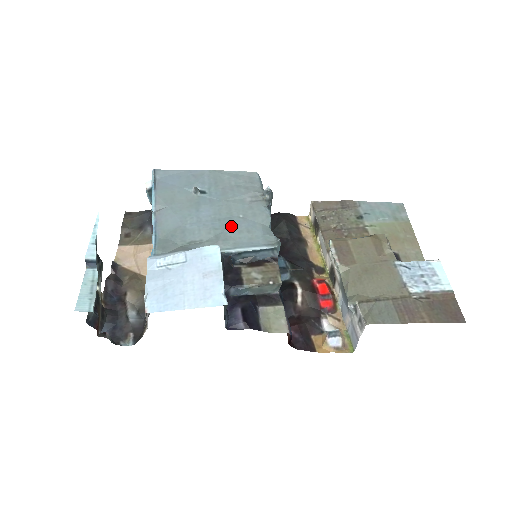
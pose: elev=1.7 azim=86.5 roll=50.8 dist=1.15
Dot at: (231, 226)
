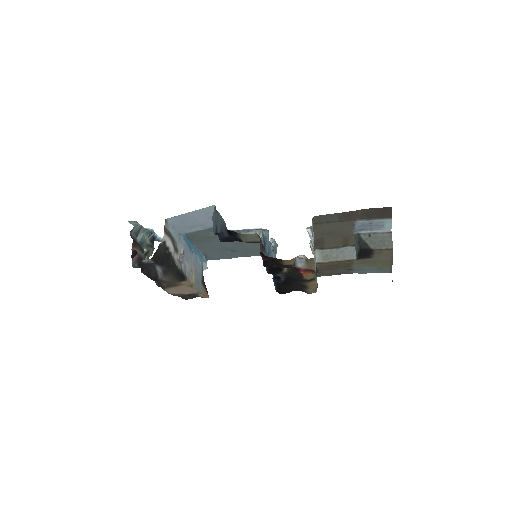
Dot at: occluded
